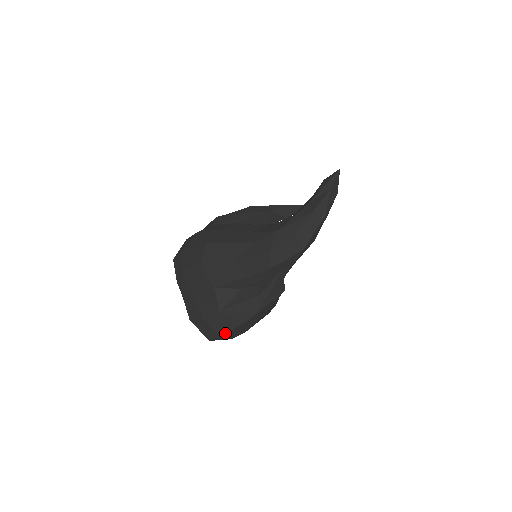
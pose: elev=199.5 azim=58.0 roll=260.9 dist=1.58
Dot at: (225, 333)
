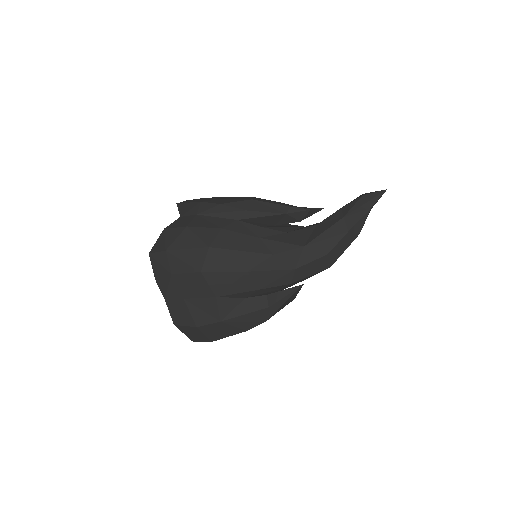
Dot at: (219, 339)
